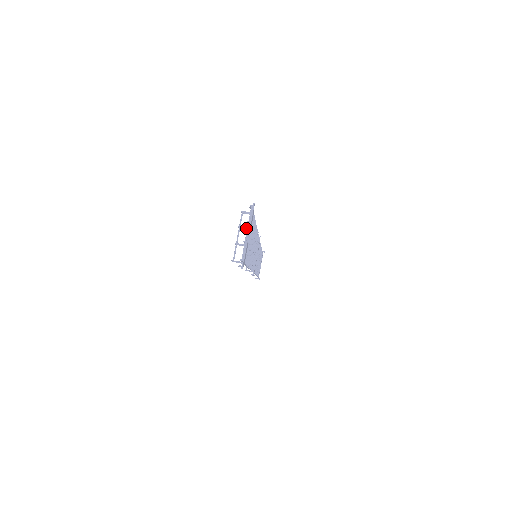
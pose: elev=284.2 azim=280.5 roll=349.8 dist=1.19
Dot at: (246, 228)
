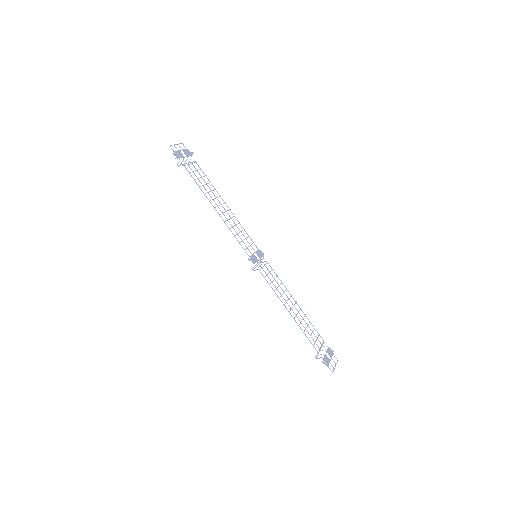
Dot at: occluded
